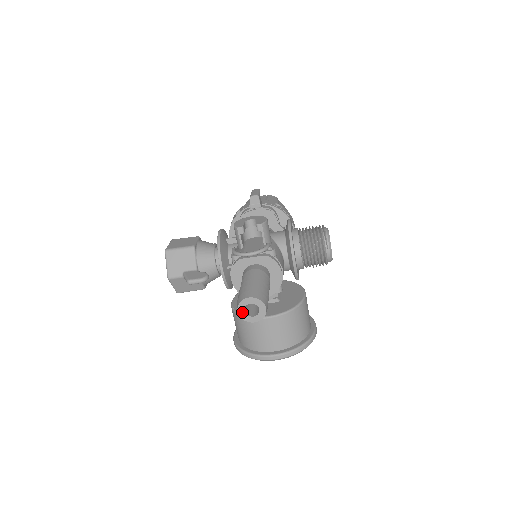
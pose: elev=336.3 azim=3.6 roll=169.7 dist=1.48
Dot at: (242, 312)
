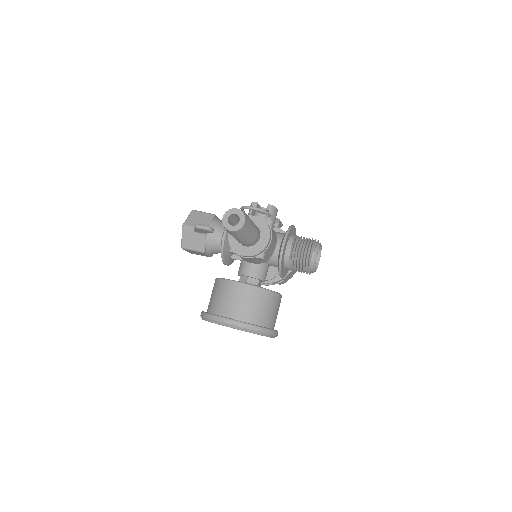
Dot at: (226, 219)
